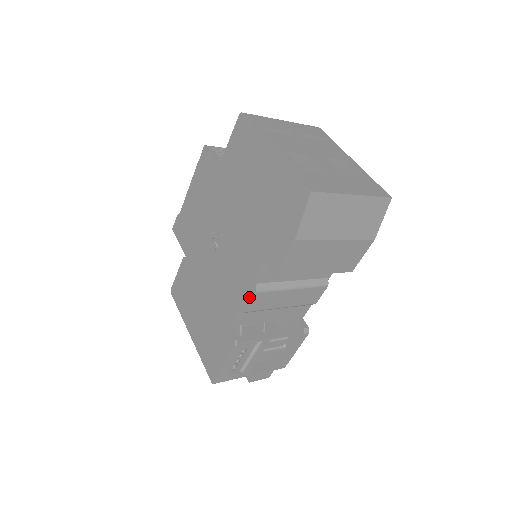
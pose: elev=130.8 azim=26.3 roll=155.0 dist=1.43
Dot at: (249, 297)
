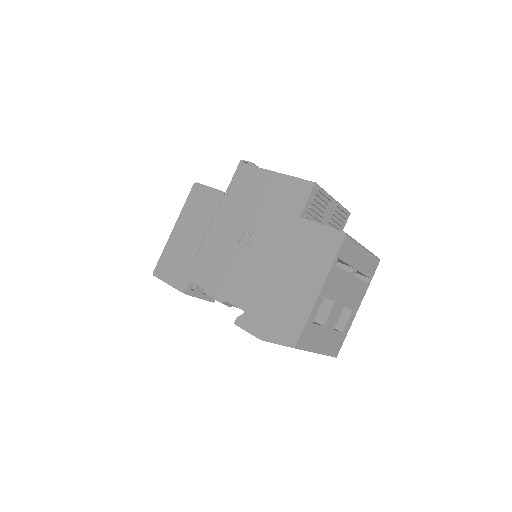
Dot at: (216, 296)
